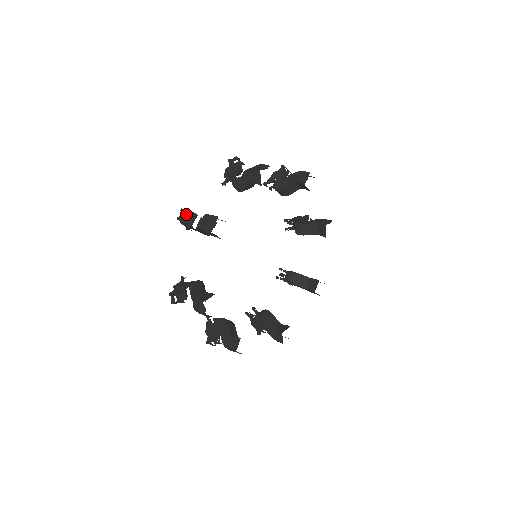
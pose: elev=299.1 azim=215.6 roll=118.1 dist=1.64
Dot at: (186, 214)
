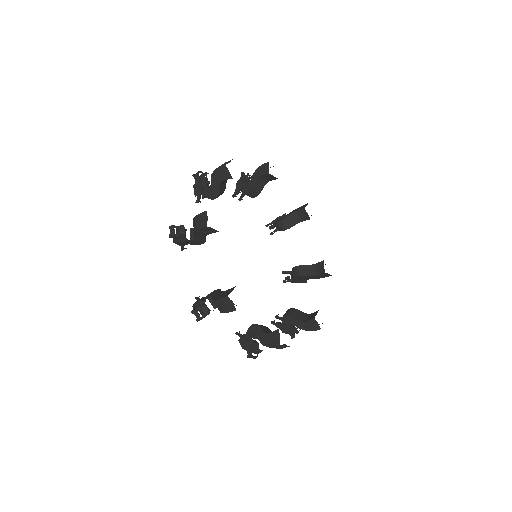
Dot at: (176, 229)
